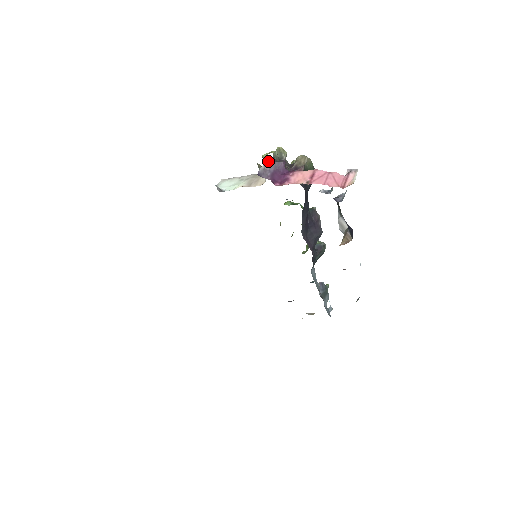
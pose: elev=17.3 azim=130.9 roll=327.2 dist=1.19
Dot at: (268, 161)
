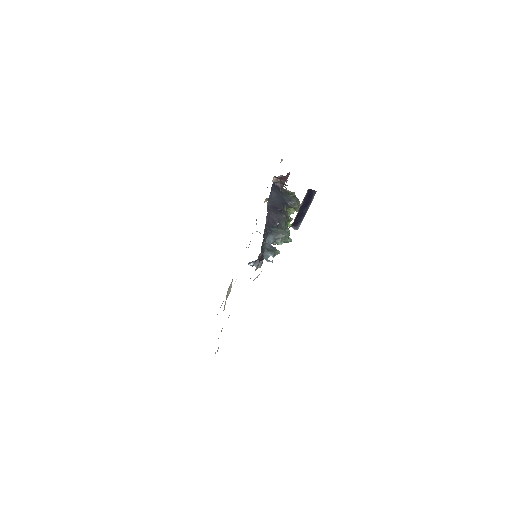
Dot at: occluded
